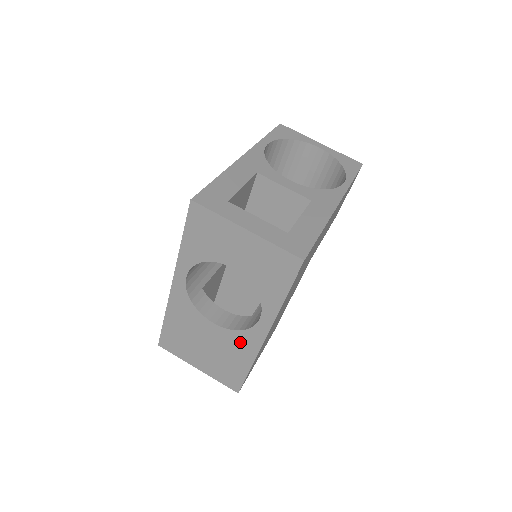
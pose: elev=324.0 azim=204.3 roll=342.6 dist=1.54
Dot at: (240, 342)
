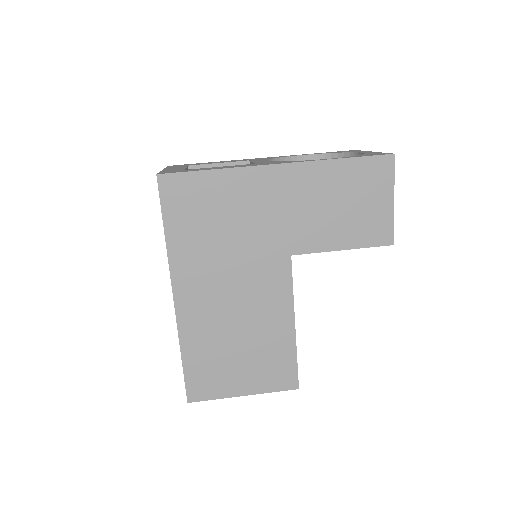
Dot at: occluded
